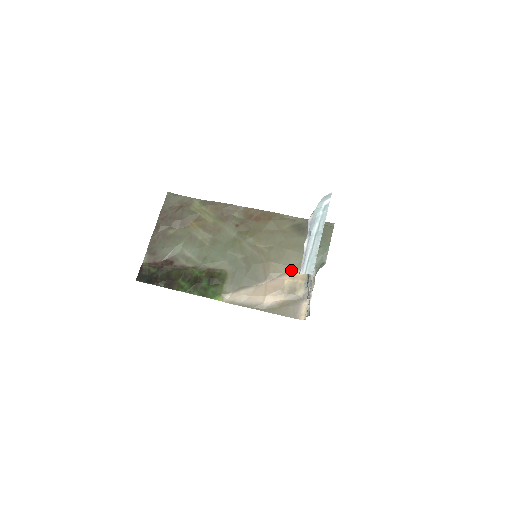
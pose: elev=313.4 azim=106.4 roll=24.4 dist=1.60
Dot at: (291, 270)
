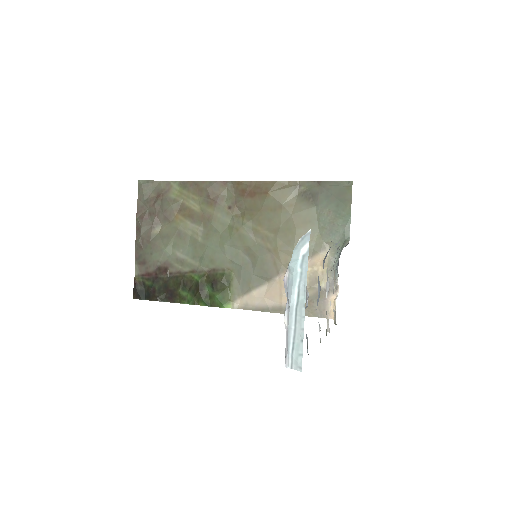
Dot at: occluded
